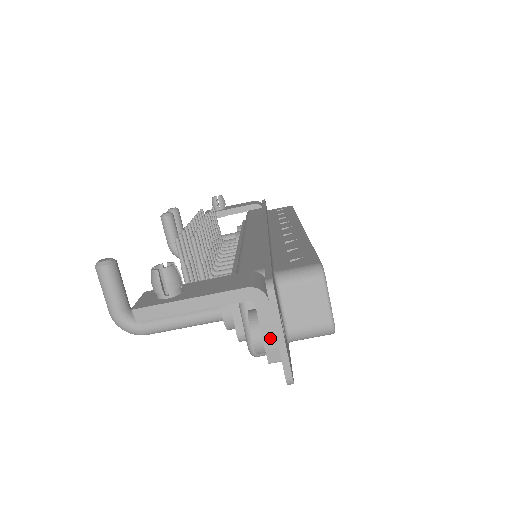
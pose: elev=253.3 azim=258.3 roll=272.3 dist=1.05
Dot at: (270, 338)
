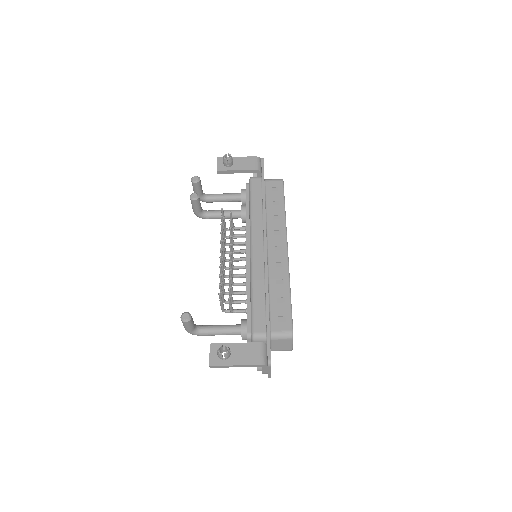
Dot at: (265, 372)
